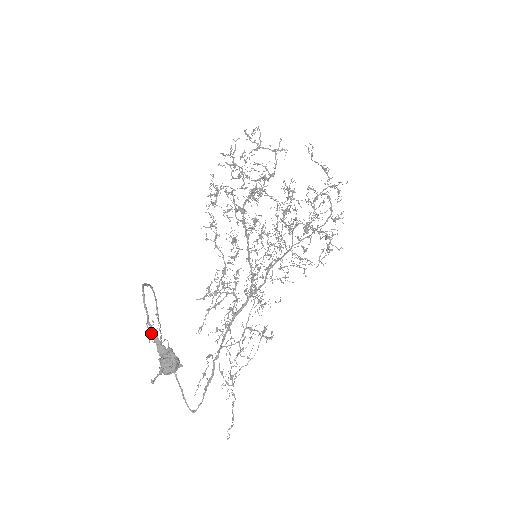
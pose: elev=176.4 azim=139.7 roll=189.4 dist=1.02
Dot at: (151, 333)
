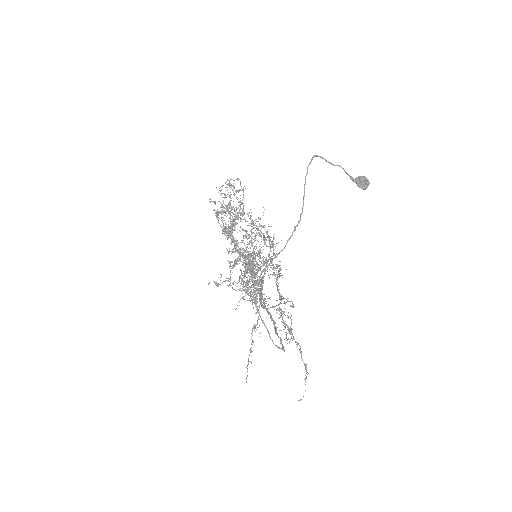
Dot at: (343, 169)
